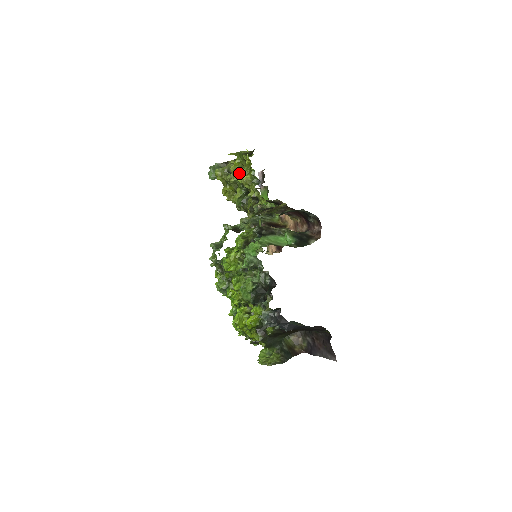
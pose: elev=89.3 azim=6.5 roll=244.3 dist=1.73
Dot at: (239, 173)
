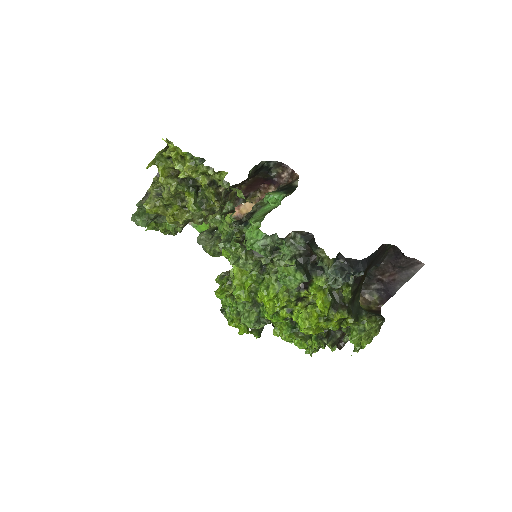
Dot at: (173, 176)
